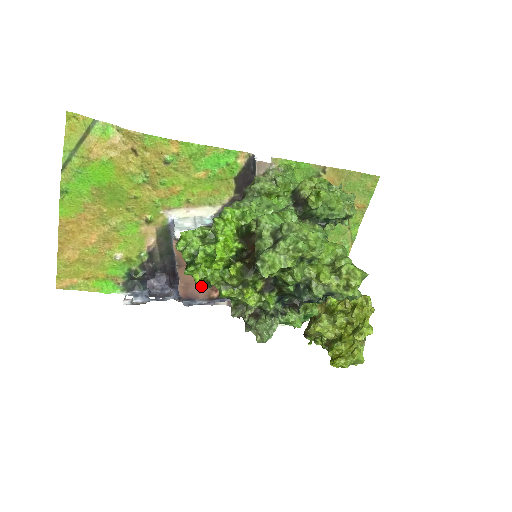
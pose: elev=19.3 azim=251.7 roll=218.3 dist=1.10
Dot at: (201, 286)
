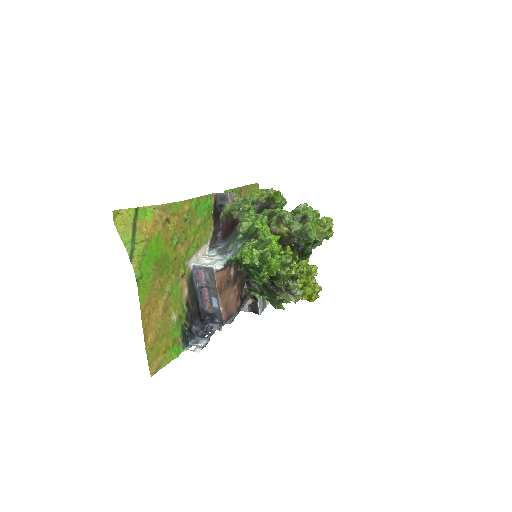
Dot at: (262, 284)
